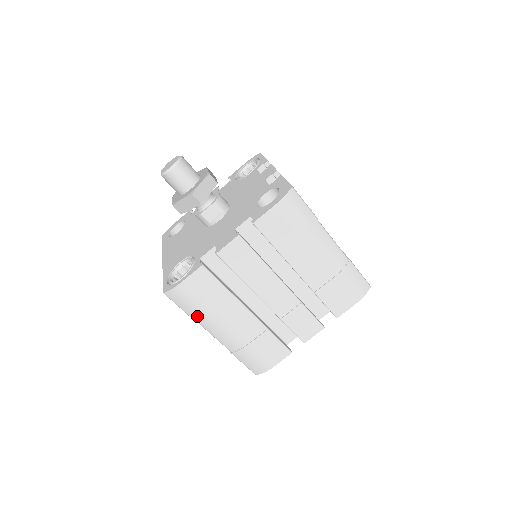
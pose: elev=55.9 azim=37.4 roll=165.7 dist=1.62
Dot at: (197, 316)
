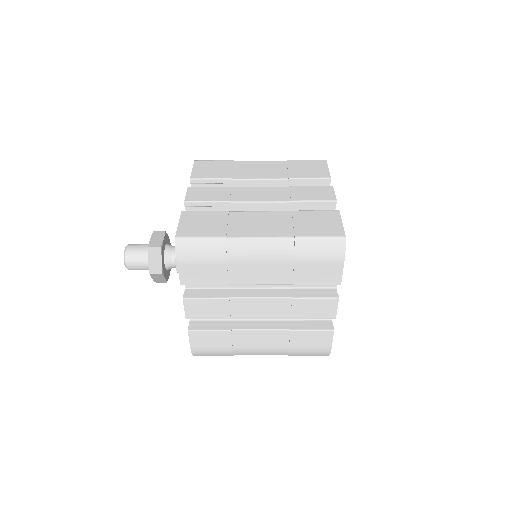
Dot at: (230, 355)
